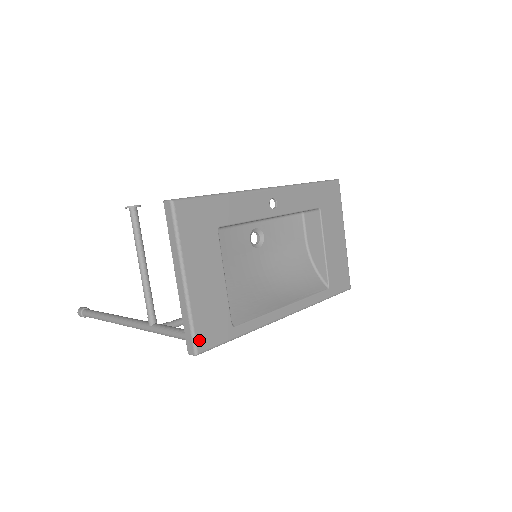
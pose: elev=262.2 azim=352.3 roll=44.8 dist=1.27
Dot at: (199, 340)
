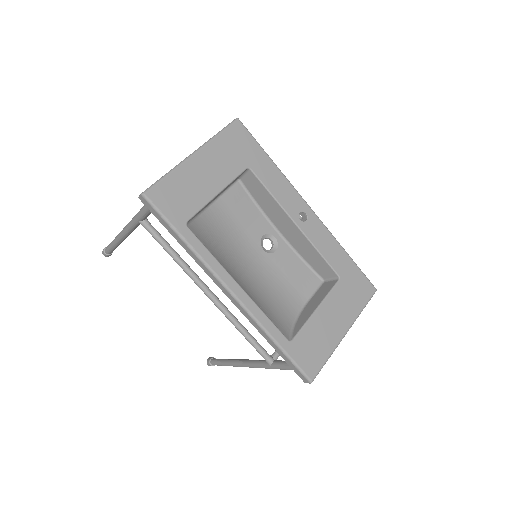
Dot at: (156, 190)
